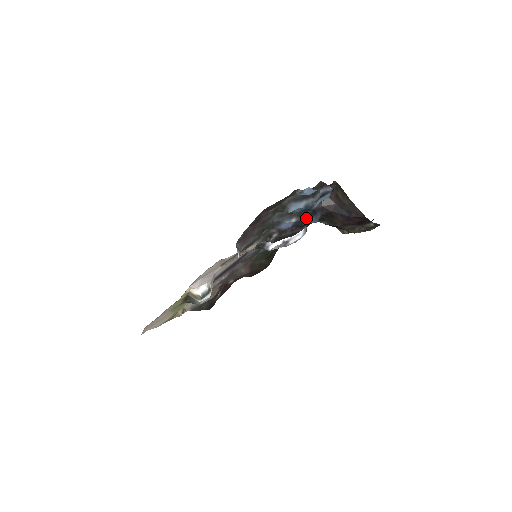
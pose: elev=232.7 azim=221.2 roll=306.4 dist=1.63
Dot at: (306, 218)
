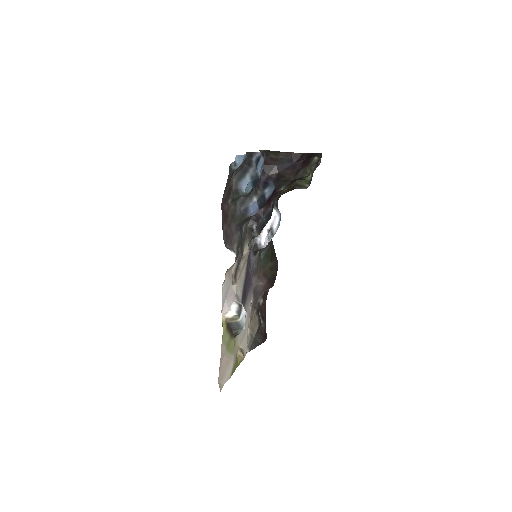
Dot at: (263, 191)
